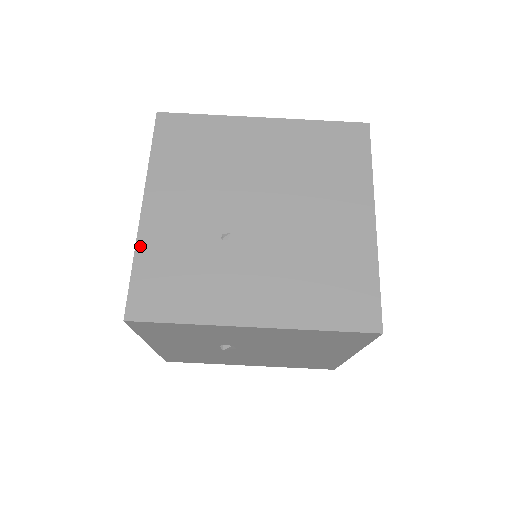
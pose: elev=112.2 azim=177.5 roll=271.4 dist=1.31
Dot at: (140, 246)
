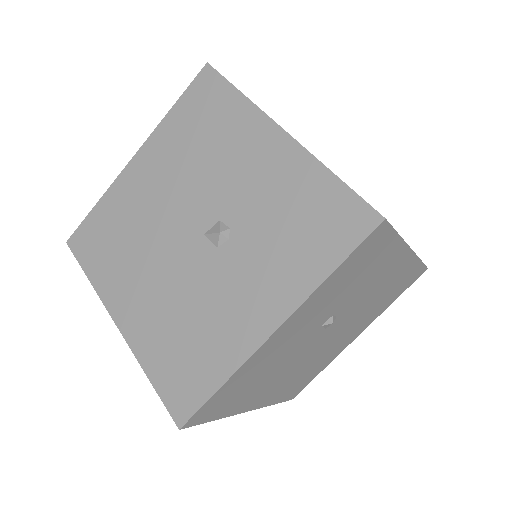
Dot at: (320, 161)
